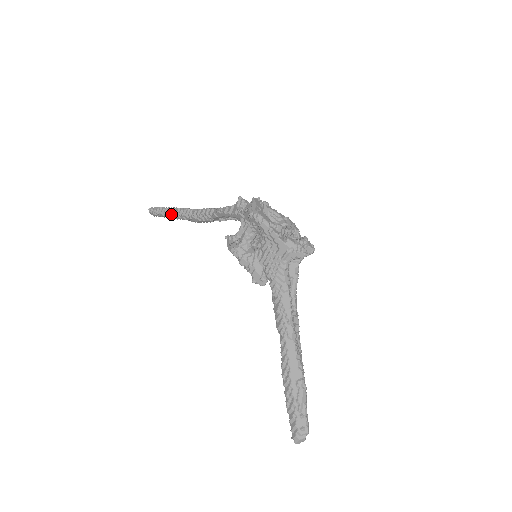
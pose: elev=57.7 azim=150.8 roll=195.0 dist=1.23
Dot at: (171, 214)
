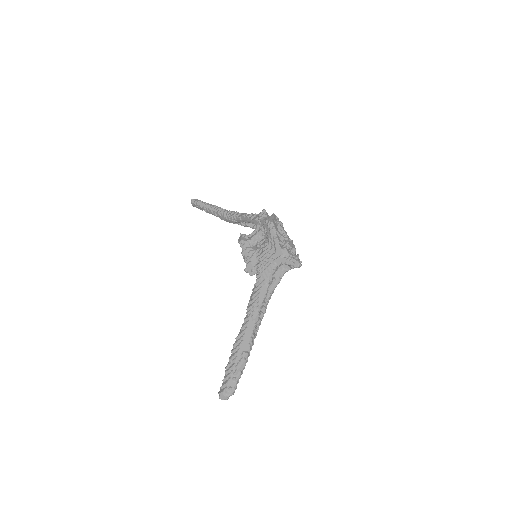
Dot at: (207, 208)
